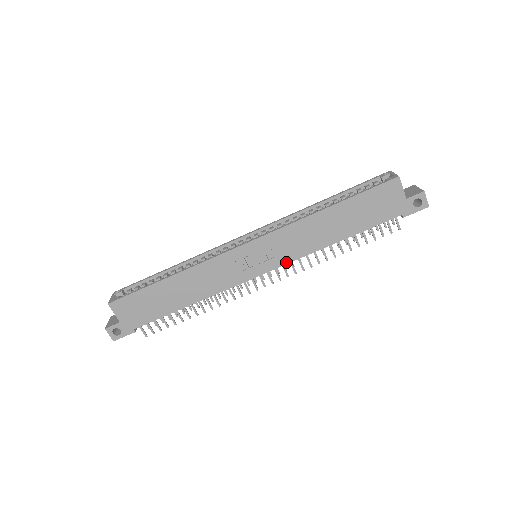
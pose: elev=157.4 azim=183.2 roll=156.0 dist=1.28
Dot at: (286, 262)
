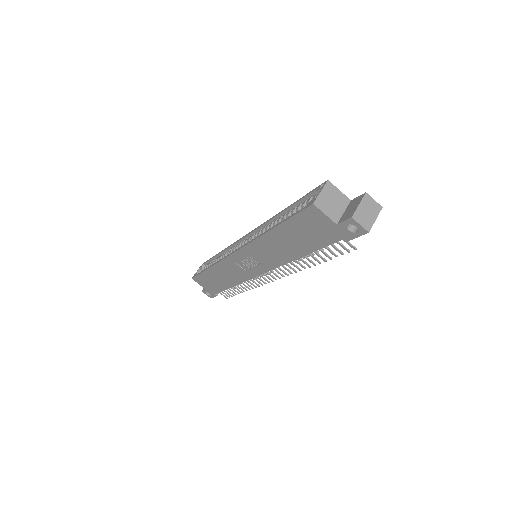
Dot at: (271, 268)
